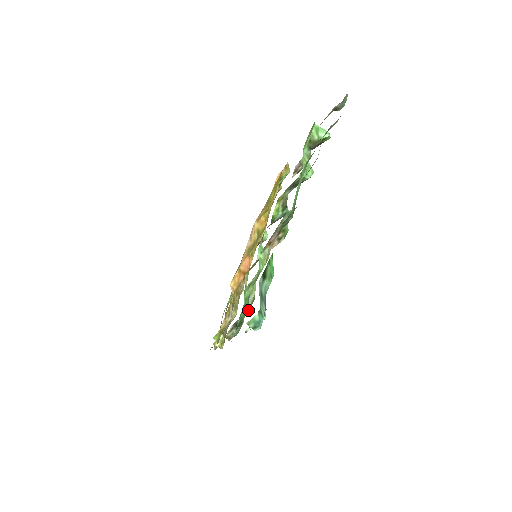
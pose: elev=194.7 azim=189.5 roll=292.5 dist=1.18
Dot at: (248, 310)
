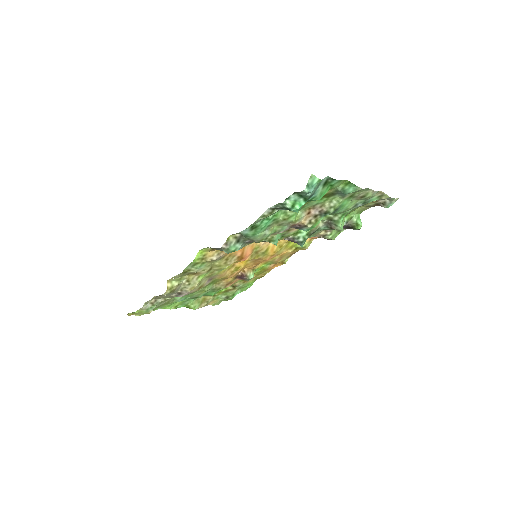
Dot at: (259, 235)
